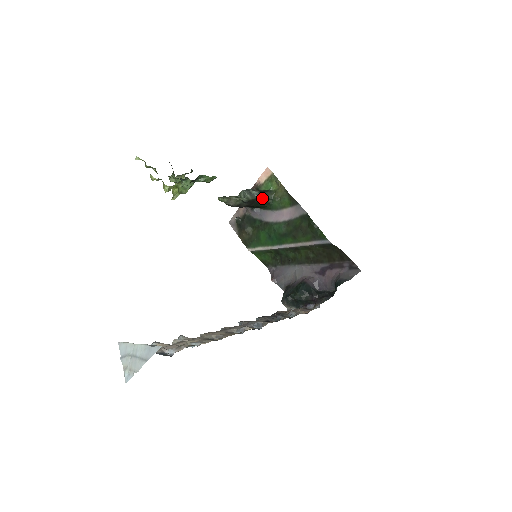
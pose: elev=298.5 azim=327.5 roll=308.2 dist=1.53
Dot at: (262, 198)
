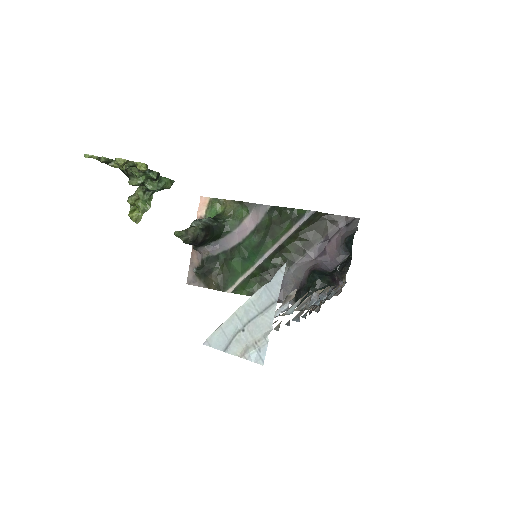
Dot at: (215, 223)
